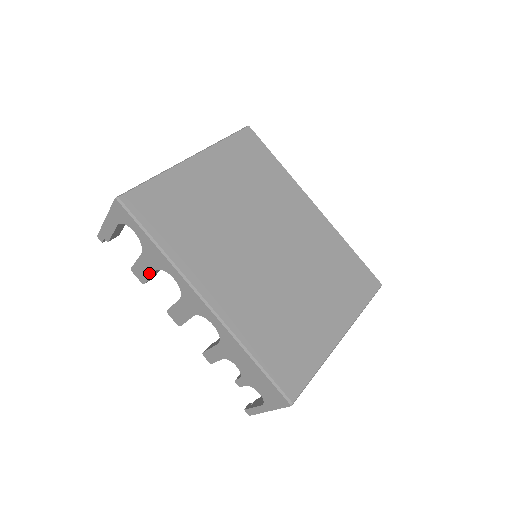
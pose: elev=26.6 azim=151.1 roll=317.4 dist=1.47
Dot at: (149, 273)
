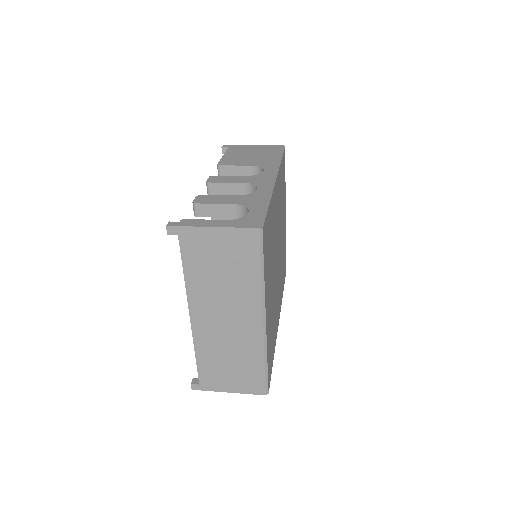
Dot at: occluded
